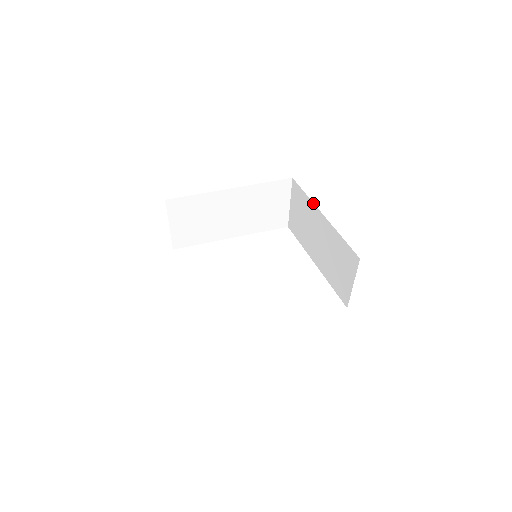
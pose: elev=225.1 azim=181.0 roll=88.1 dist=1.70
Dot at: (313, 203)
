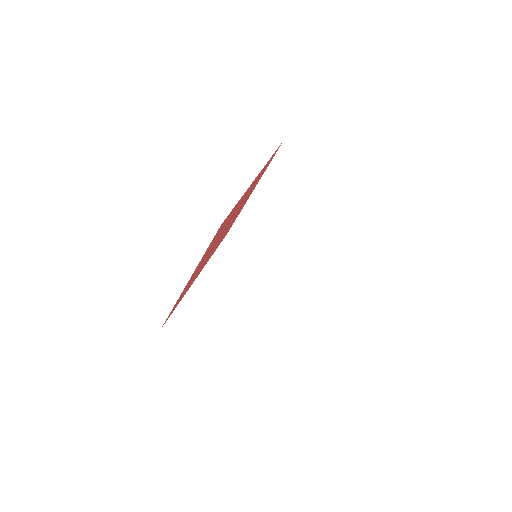
Dot at: (245, 205)
